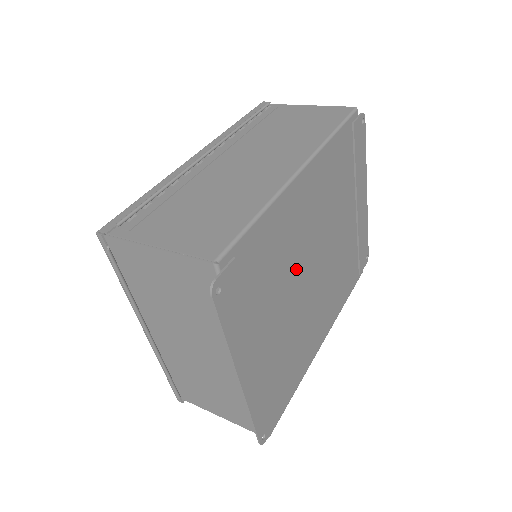
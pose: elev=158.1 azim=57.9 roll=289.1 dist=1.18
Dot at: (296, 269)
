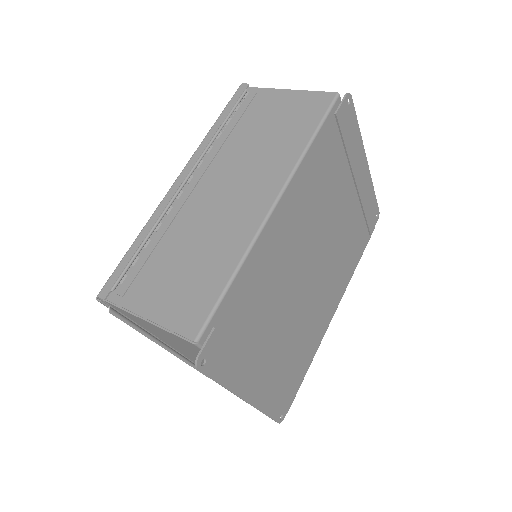
Dot at: (288, 285)
